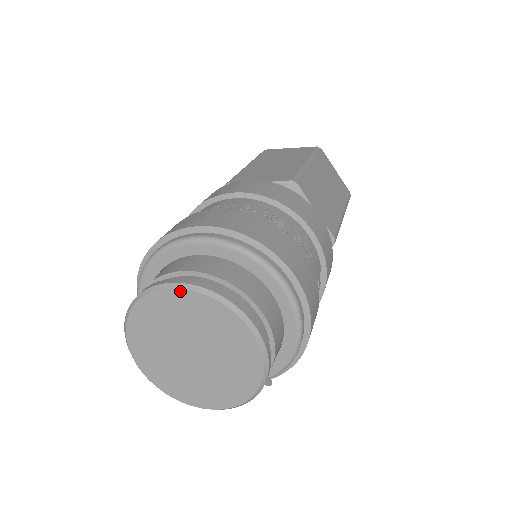
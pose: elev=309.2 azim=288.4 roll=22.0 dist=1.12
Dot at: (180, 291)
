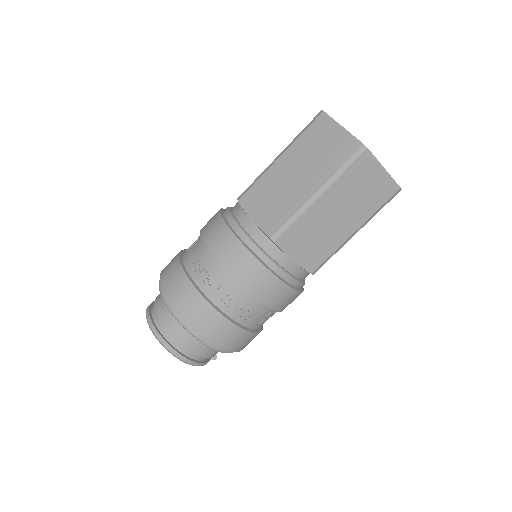
Dot at: (153, 333)
